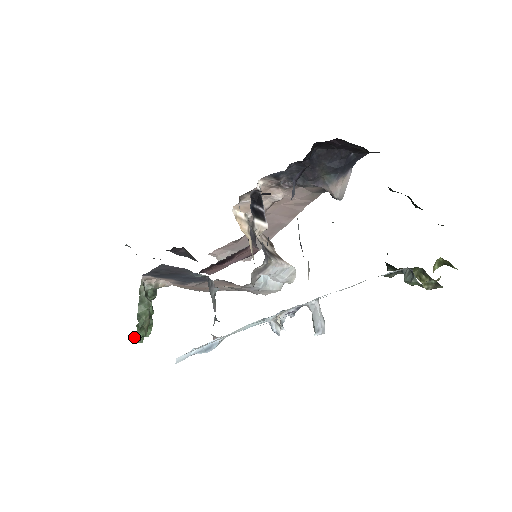
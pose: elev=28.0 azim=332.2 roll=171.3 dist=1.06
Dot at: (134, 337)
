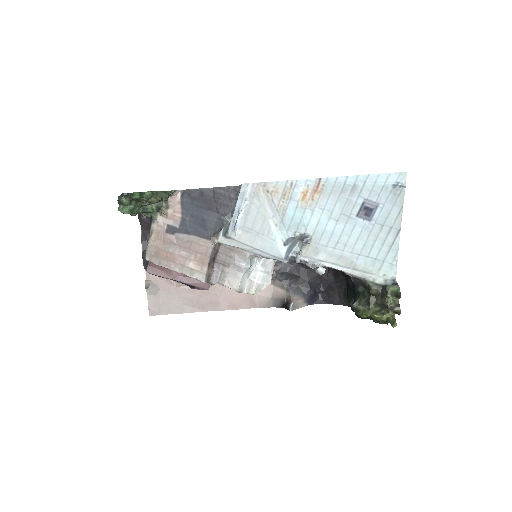
Dot at: (135, 193)
